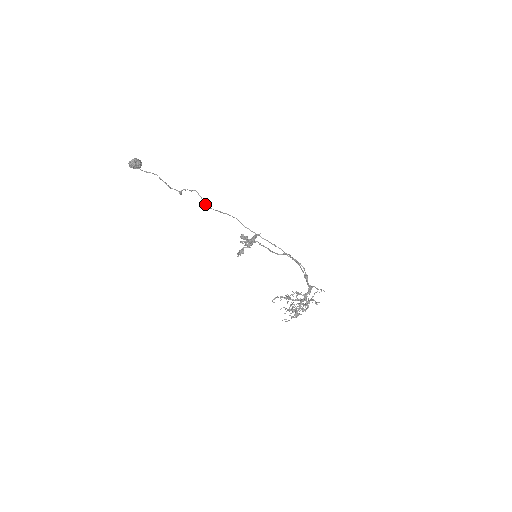
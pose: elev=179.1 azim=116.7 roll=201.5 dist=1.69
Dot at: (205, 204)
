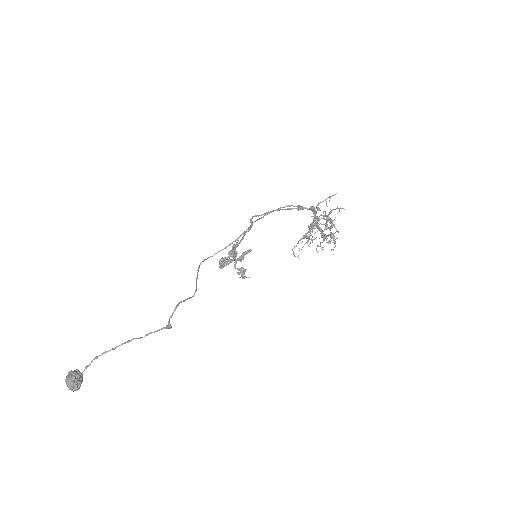
Dot at: occluded
